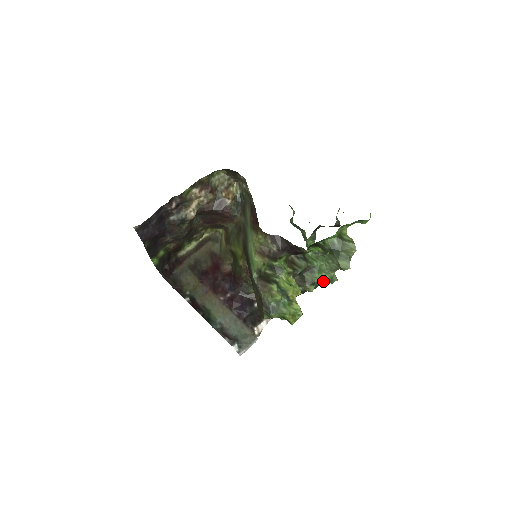
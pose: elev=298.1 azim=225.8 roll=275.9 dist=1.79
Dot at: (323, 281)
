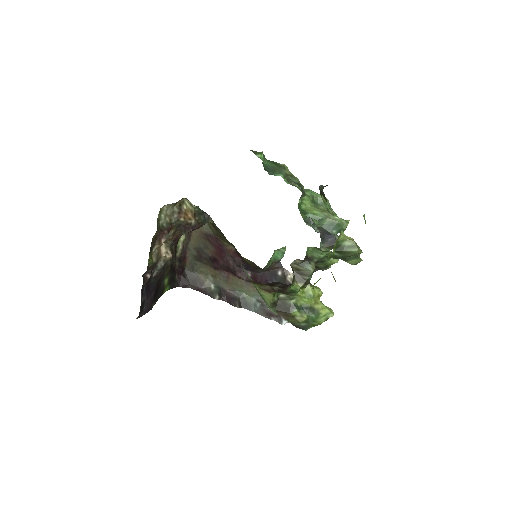
Dot at: (337, 262)
